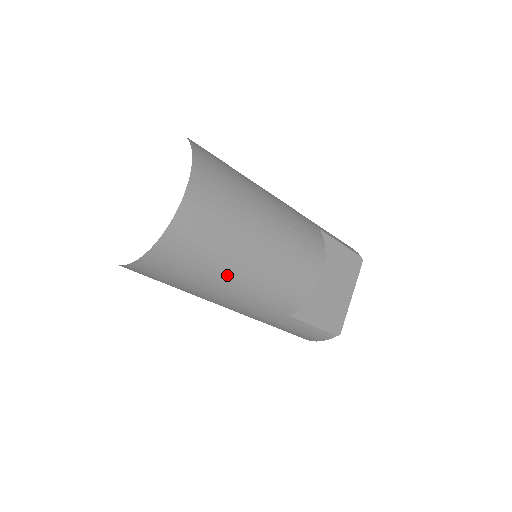
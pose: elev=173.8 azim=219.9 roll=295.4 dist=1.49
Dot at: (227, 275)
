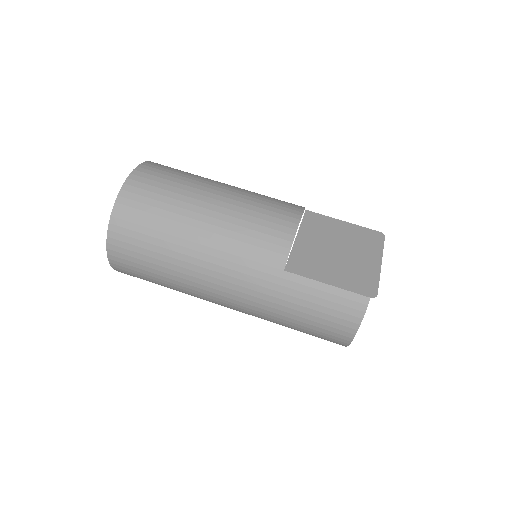
Dot at: (187, 224)
